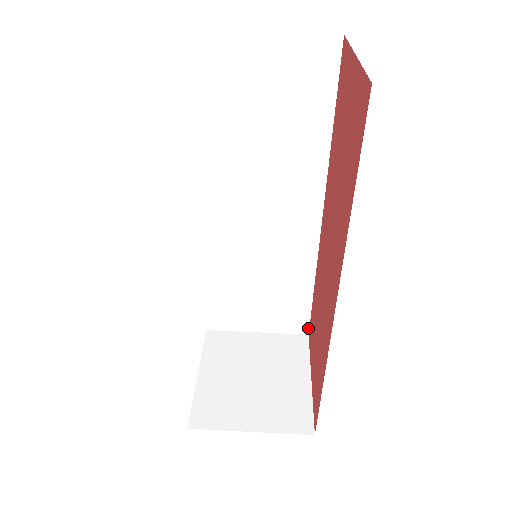
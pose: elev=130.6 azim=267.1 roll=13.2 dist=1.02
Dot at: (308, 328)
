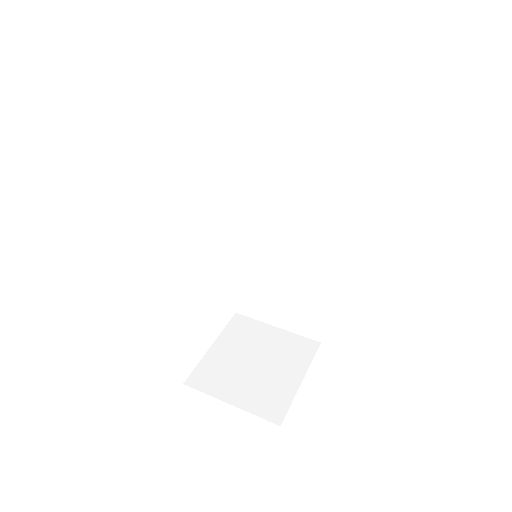
Dot at: (321, 336)
